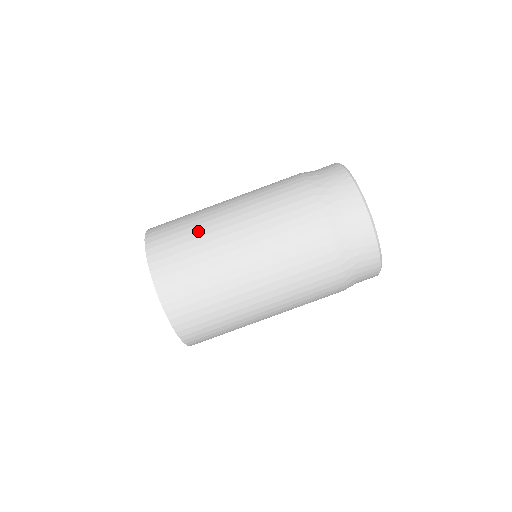
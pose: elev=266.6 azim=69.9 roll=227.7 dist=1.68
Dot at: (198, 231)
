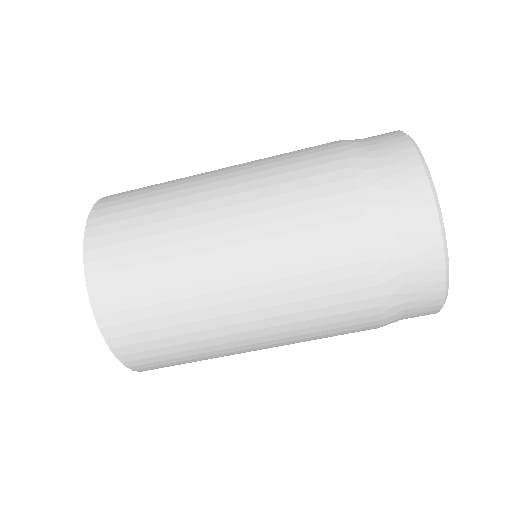
Dot at: (175, 287)
